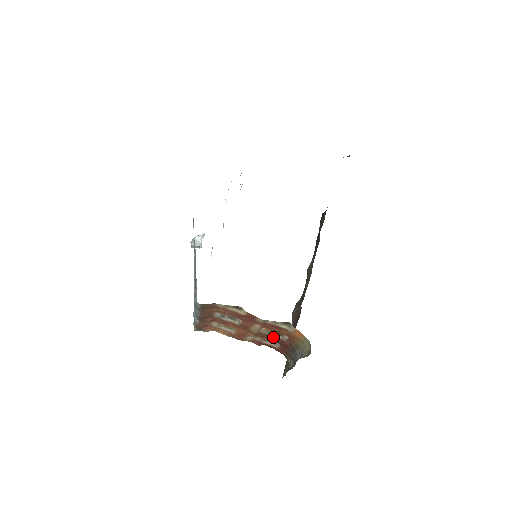
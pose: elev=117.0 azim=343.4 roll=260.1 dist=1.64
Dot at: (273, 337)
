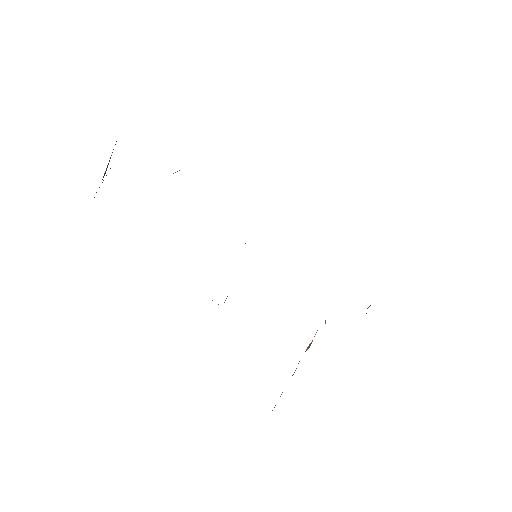
Dot at: occluded
